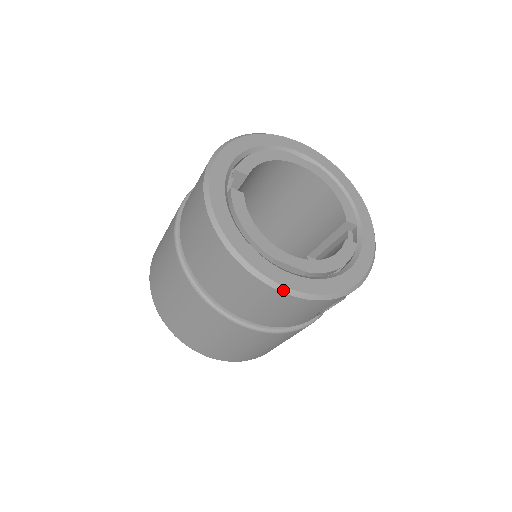
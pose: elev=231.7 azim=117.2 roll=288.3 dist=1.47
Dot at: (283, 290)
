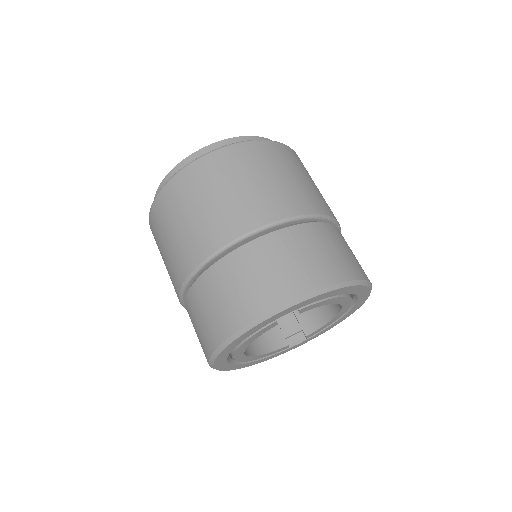
Dot at: (213, 368)
